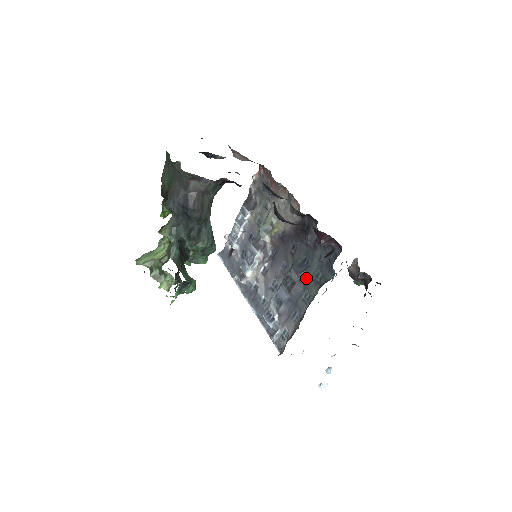
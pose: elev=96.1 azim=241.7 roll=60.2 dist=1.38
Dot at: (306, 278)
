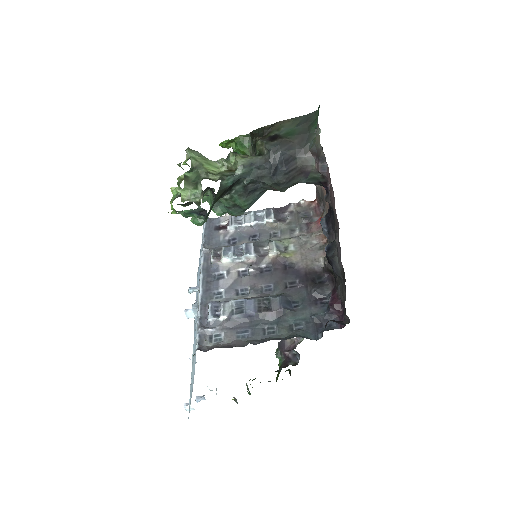
Dot at: (285, 316)
